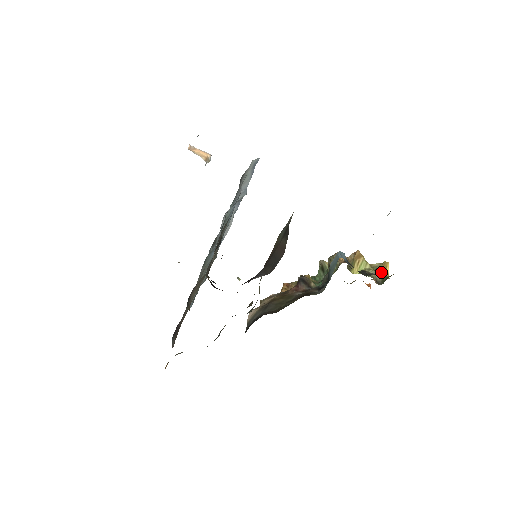
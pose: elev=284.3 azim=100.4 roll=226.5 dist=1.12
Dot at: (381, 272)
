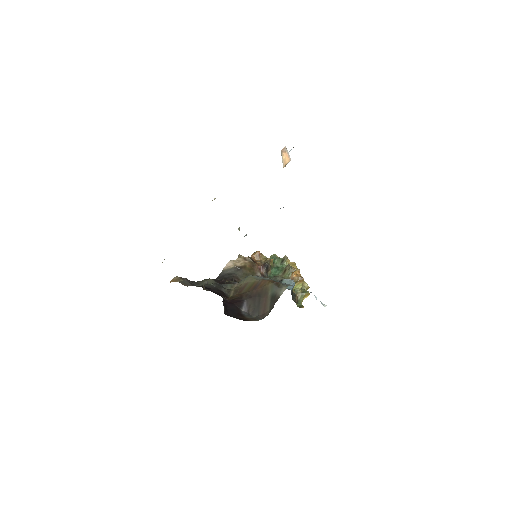
Dot at: (302, 297)
